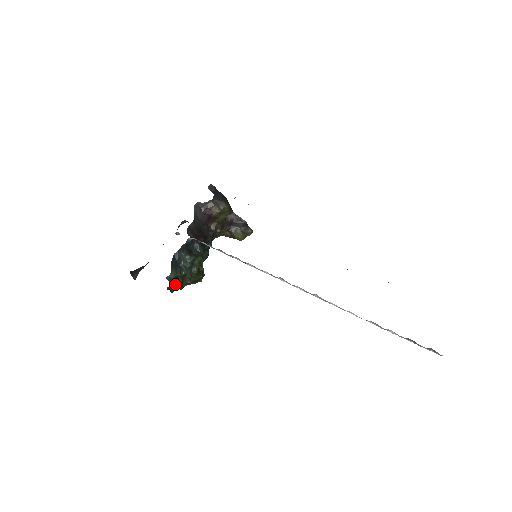
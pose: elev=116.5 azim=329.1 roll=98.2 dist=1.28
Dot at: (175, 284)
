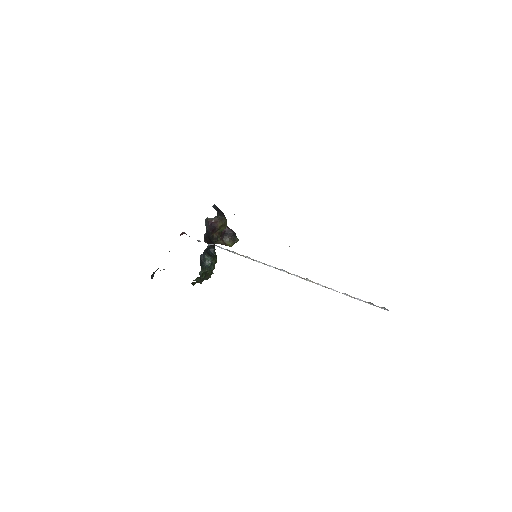
Dot at: (200, 279)
